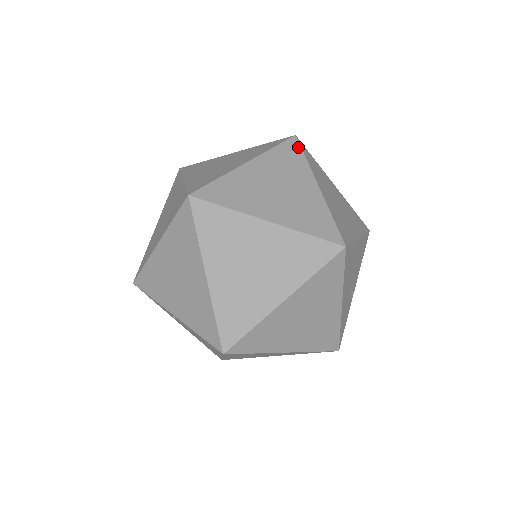
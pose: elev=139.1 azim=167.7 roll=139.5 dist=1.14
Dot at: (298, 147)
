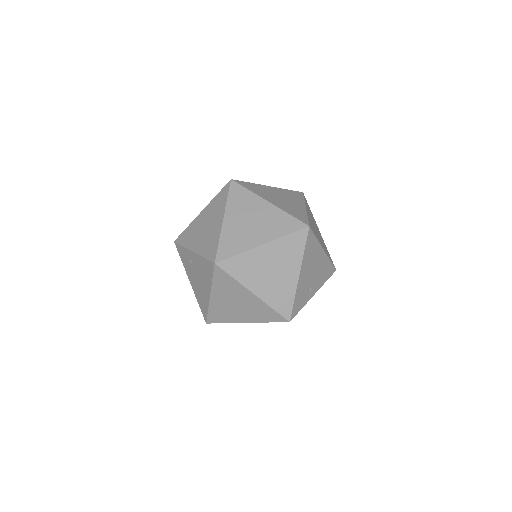
Dot at: (302, 195)
